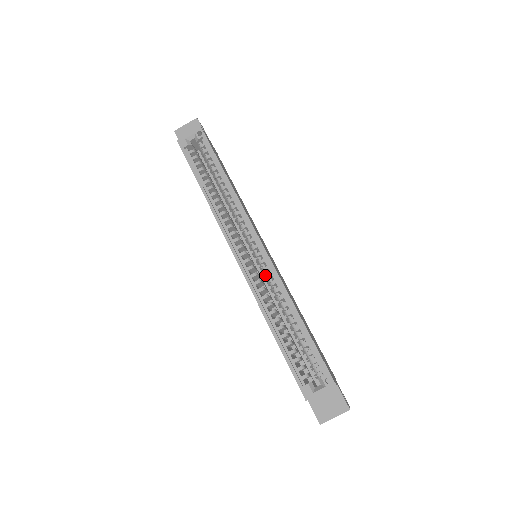
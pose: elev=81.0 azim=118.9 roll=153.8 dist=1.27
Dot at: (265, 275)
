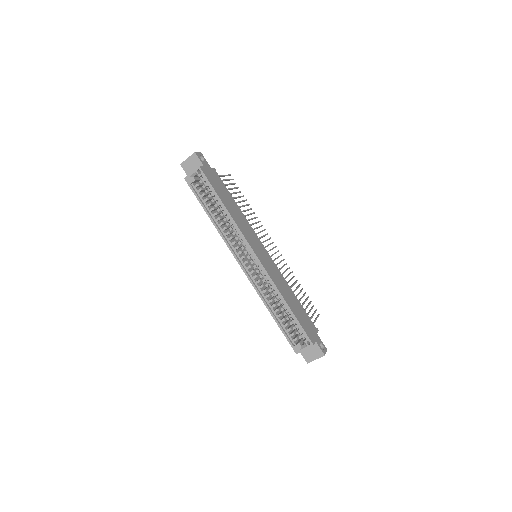
Dot at: occluded
